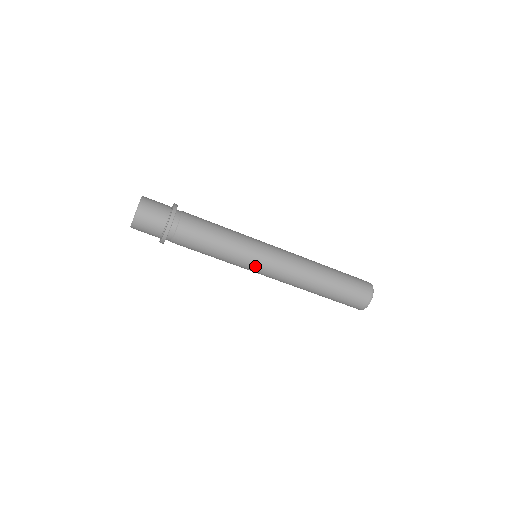
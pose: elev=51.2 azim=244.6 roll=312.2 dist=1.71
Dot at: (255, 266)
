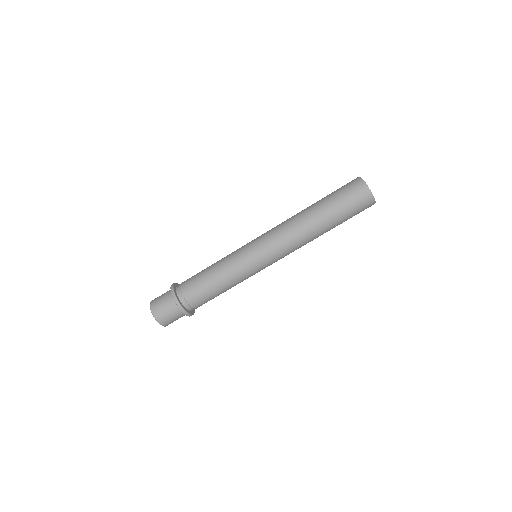
Dot at: (250, 251)
